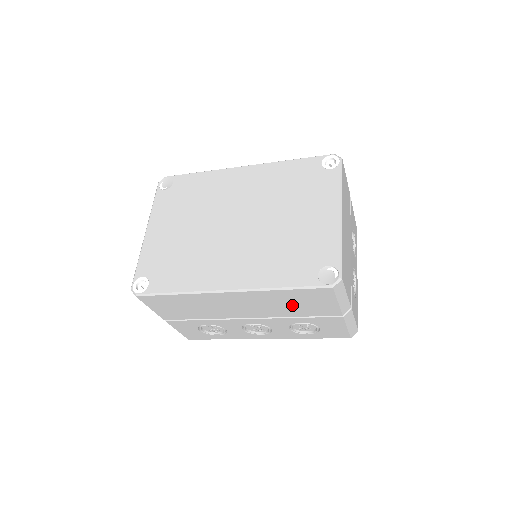
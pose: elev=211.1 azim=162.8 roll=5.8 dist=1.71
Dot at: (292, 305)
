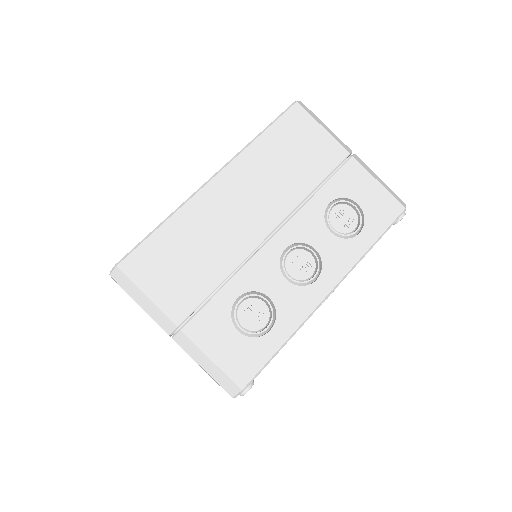
Dot at: (291, 164)
